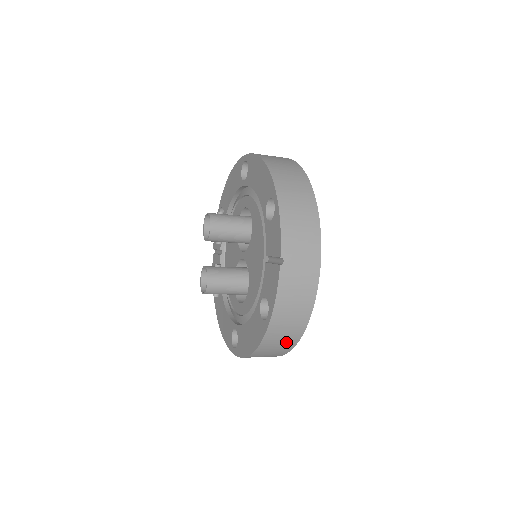
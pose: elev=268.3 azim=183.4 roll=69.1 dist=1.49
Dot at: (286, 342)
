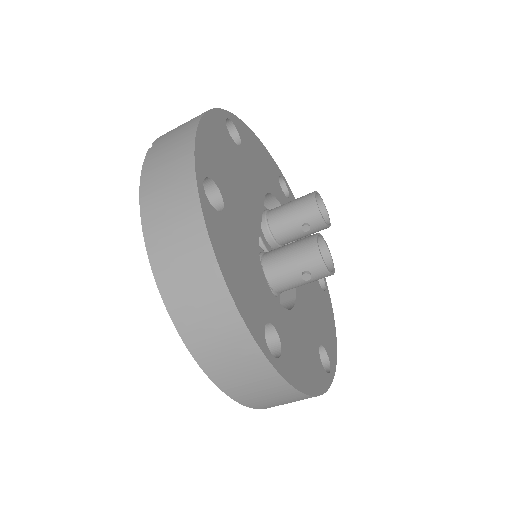
Dot at: (188, 241)
